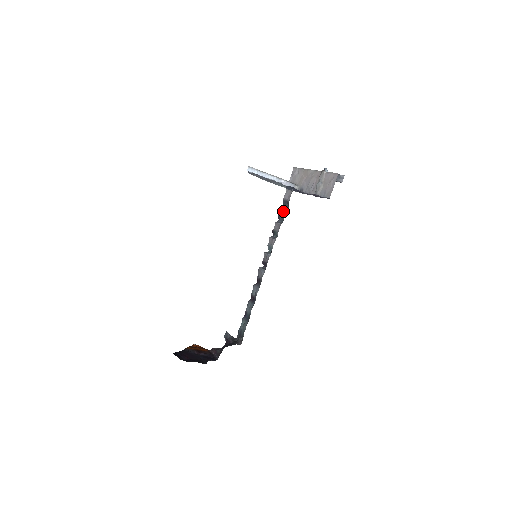
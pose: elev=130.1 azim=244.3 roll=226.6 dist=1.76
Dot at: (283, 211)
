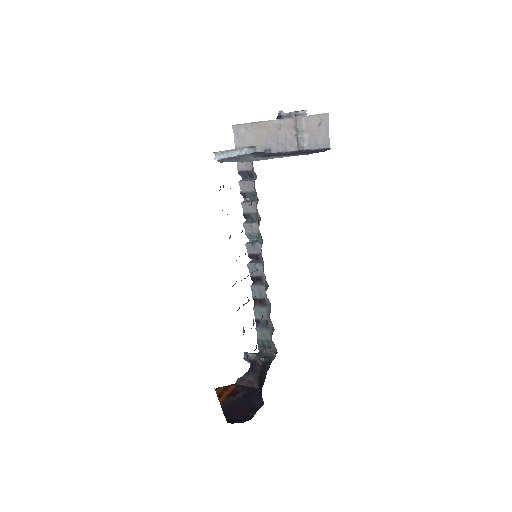
Dot at: (248, 186)
